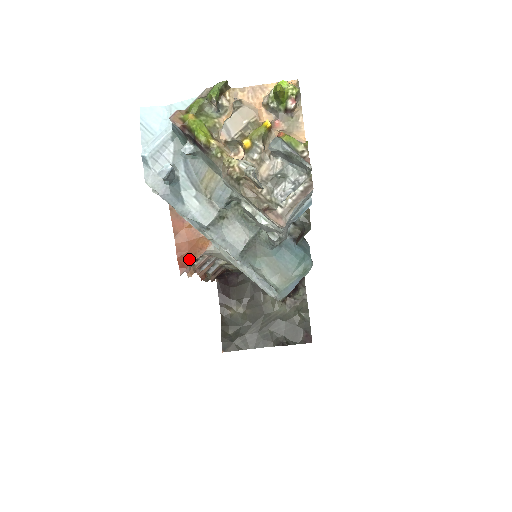
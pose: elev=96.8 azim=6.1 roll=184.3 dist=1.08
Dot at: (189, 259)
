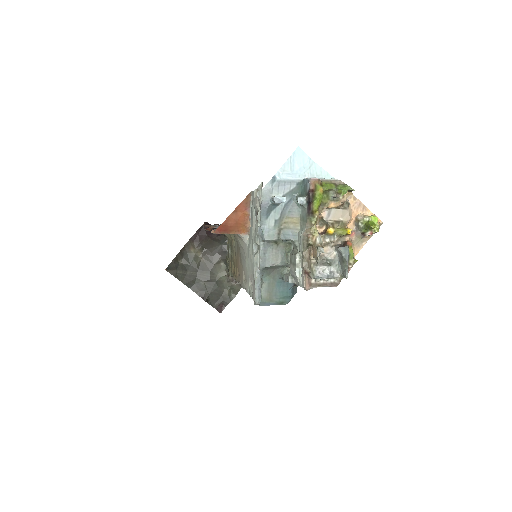
Dot at: (227, 230)
